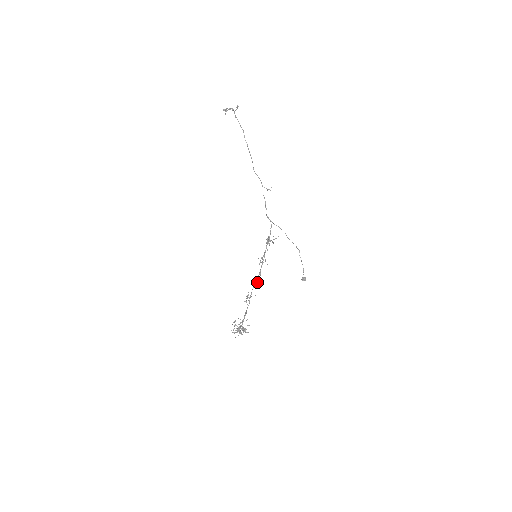
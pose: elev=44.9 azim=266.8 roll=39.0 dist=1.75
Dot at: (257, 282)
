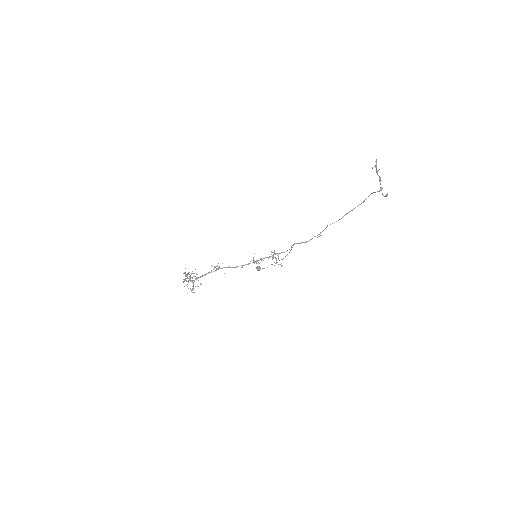
Dot at: (235, 267)
